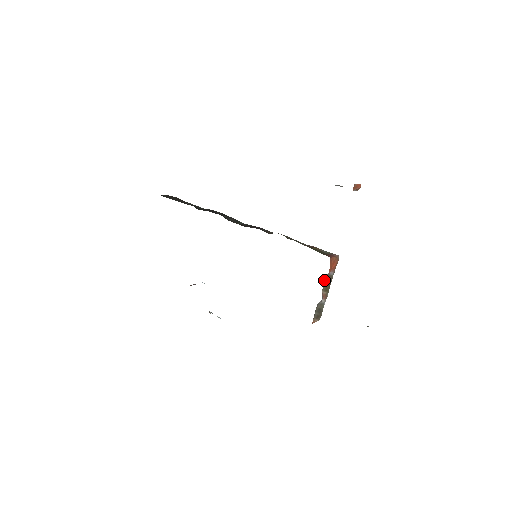
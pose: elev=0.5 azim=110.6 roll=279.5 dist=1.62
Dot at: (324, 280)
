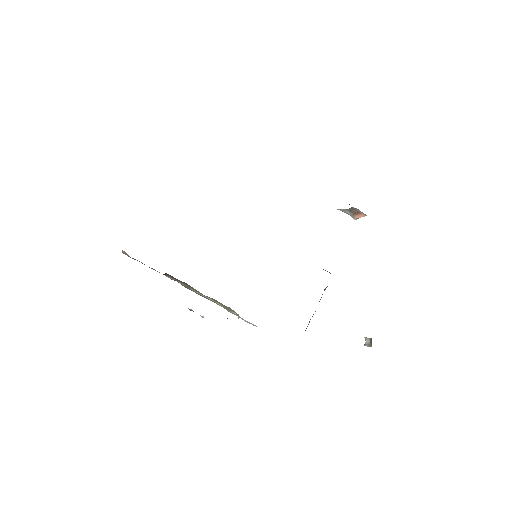
Dot at: occluded
